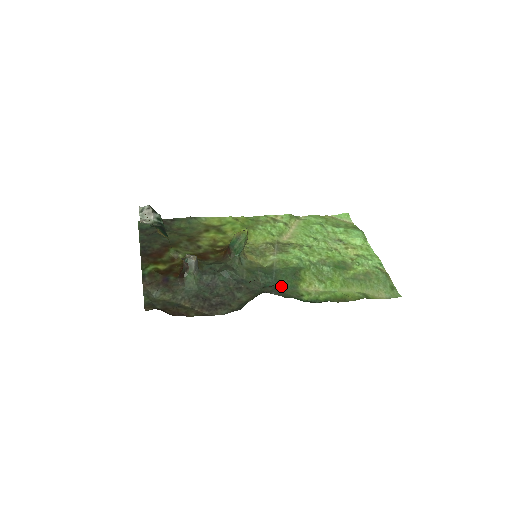
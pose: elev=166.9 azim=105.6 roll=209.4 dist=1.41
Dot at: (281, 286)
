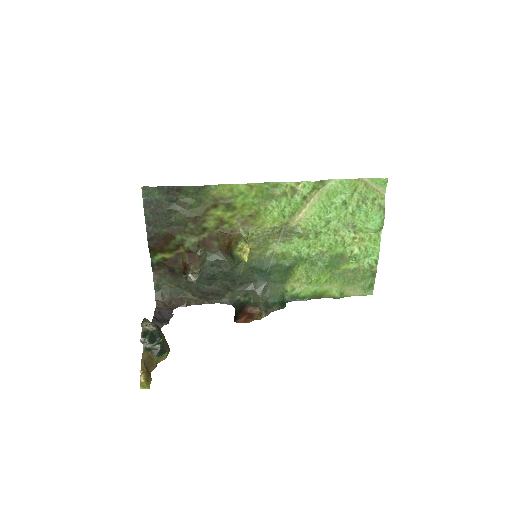
Dot at: (271, 281)
